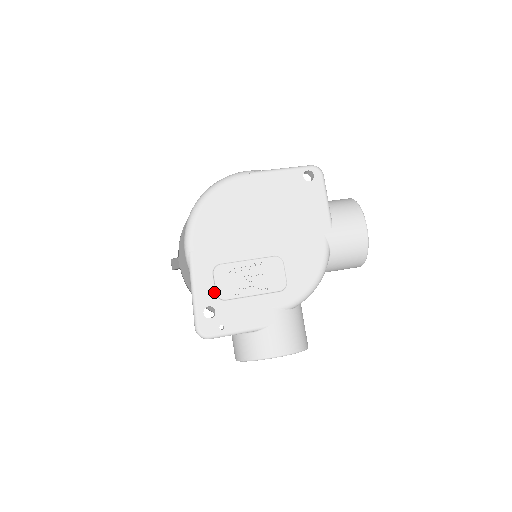
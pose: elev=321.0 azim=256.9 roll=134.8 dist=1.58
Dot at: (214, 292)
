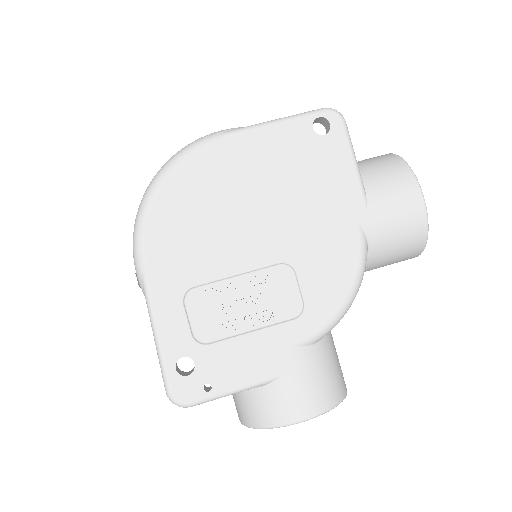
Dot at: (189, 333)
